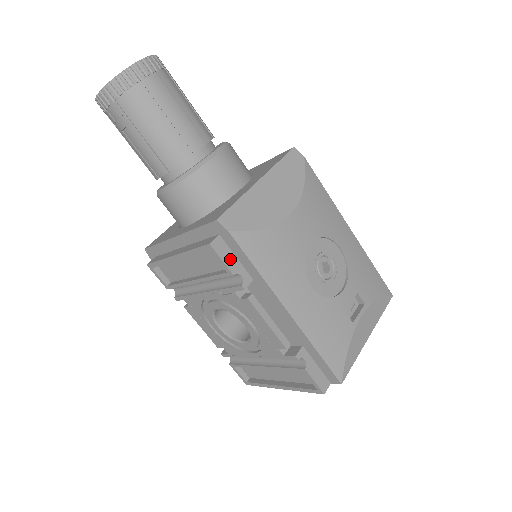
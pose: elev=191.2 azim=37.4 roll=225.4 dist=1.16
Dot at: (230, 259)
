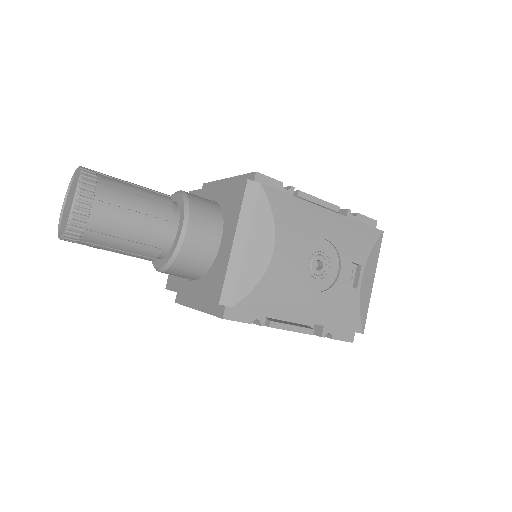
Dot at: (243, 315)
